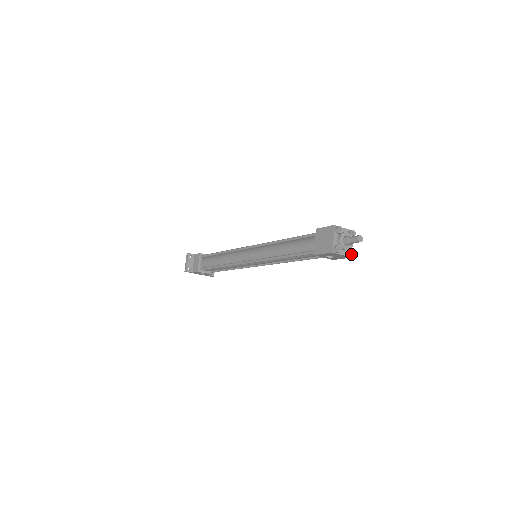
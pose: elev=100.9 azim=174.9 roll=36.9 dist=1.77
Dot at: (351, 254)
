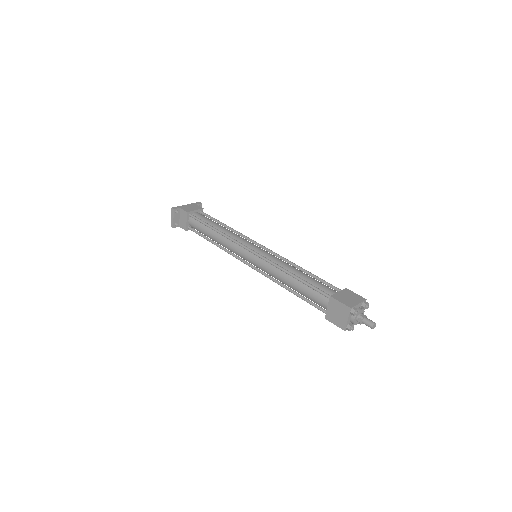
Dot at: occluded
